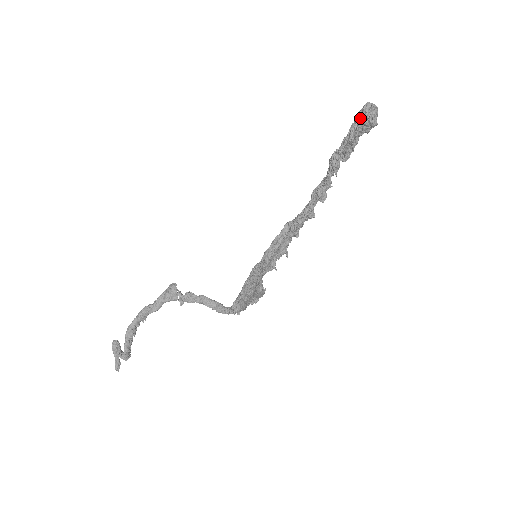
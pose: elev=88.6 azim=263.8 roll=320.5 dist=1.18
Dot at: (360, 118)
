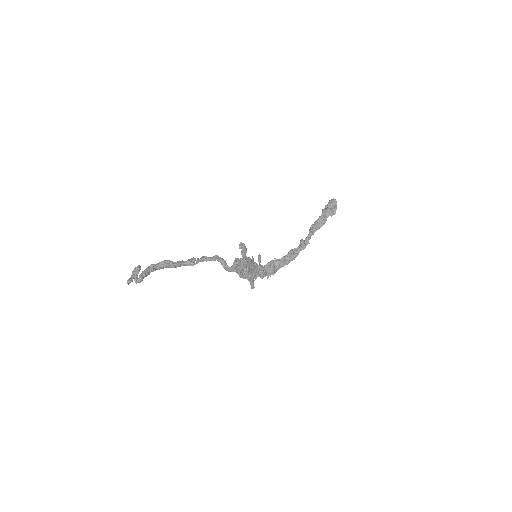
Dot at: (328, 203)
